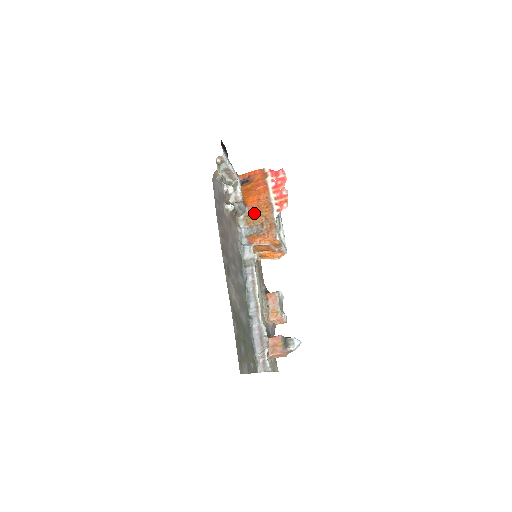
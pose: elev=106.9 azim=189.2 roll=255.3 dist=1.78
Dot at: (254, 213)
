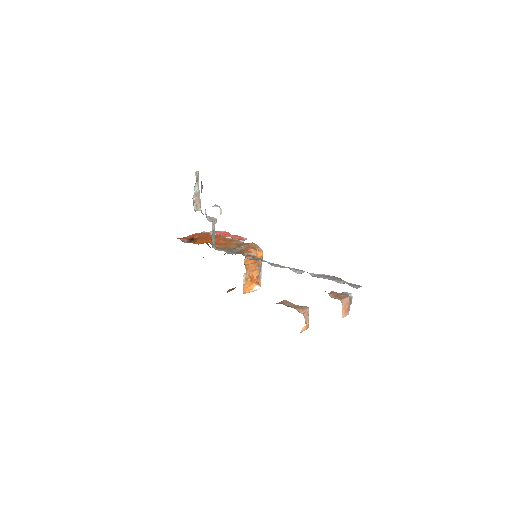
Dot at: (223, 245)
